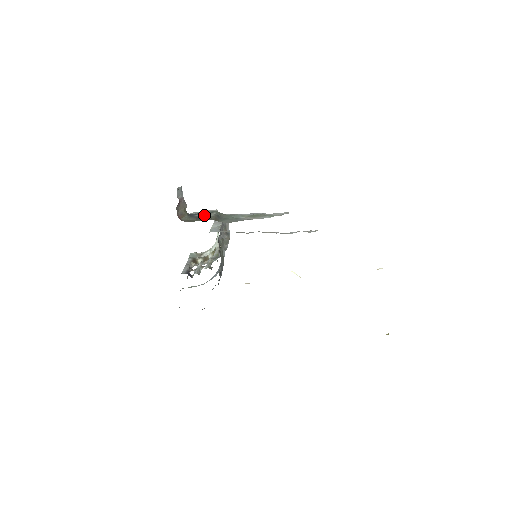
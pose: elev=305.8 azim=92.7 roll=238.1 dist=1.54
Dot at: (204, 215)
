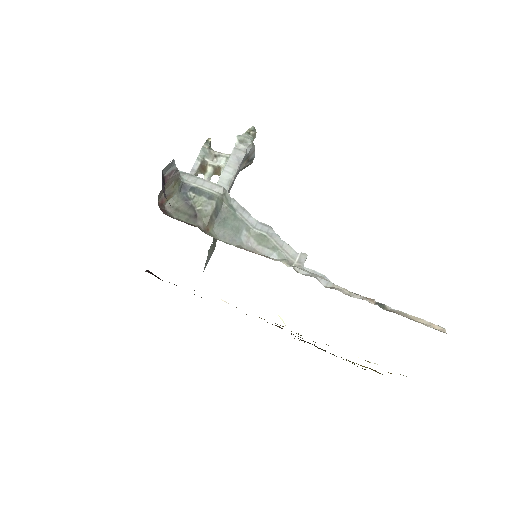
Dot at: (199, 200)
